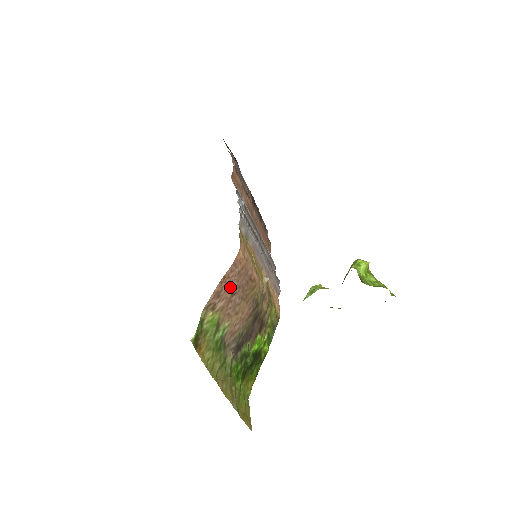
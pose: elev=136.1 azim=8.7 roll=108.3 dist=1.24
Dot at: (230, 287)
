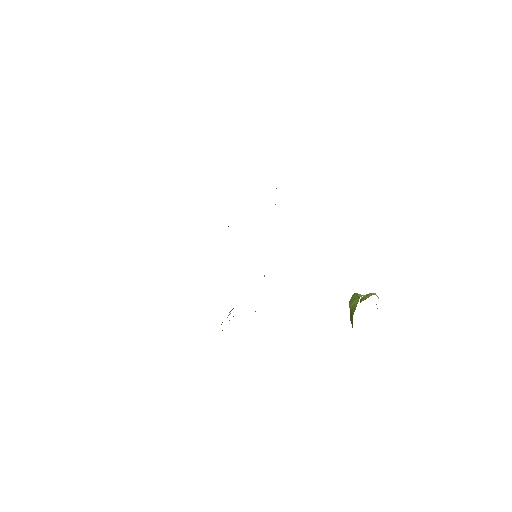
Dot at: occluded
